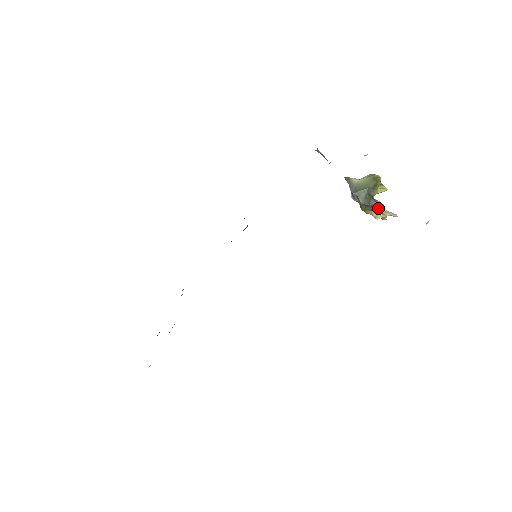
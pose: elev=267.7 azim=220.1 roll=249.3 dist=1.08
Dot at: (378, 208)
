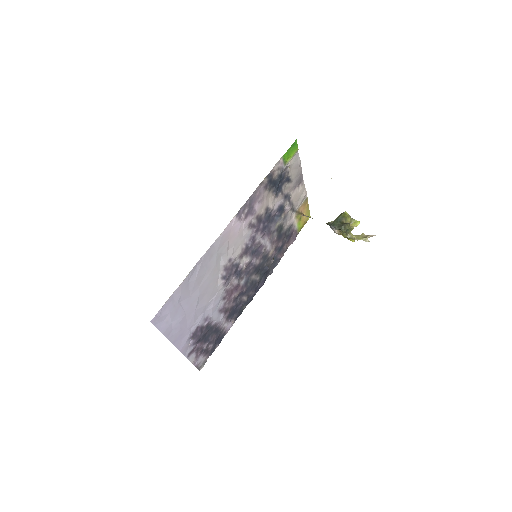
Dot at: (359, 236)
